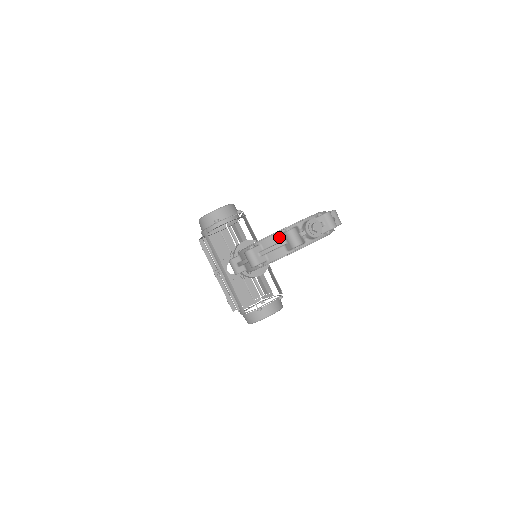
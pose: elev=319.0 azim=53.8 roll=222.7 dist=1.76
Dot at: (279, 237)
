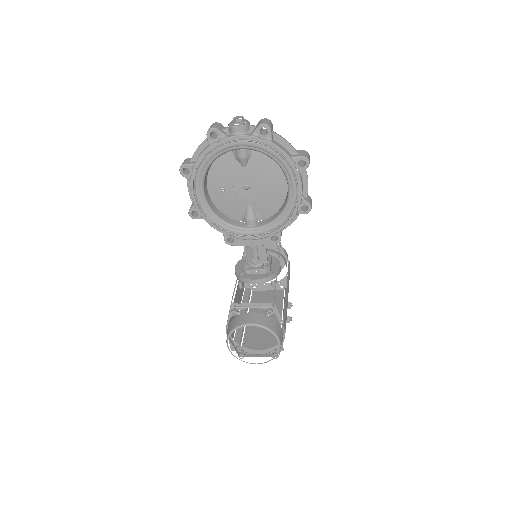
Dot at: occluded
